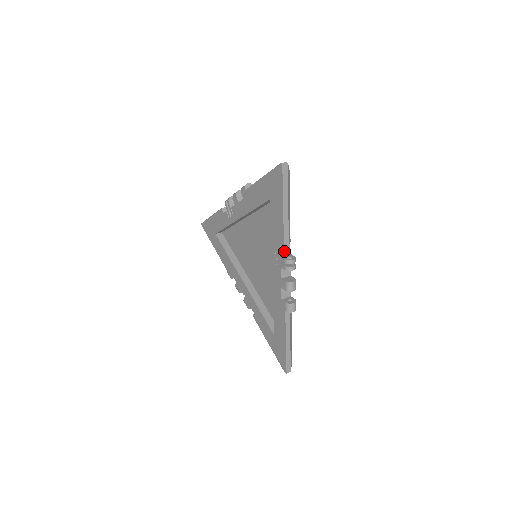
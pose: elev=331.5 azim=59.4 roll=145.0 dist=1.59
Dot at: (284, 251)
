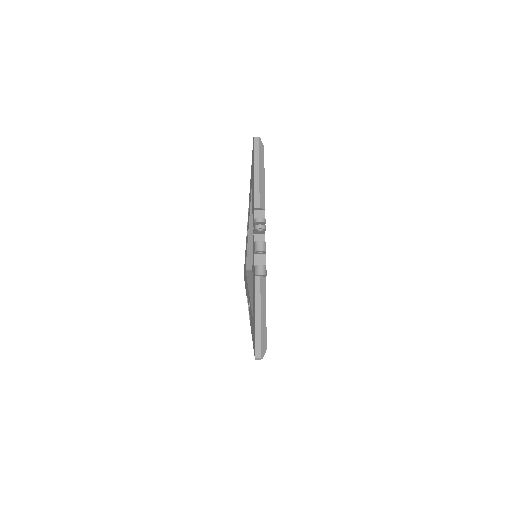
Dot at: (258, 217)
